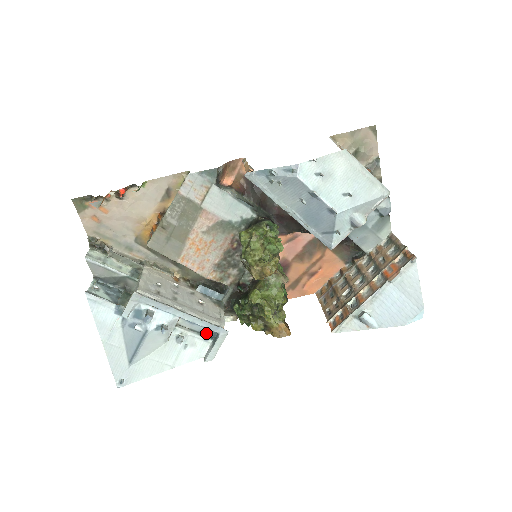
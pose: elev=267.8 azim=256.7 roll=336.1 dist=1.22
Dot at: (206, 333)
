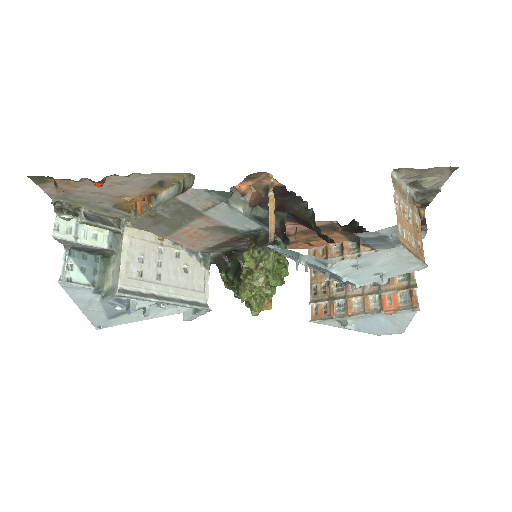
Dot at: occluded
